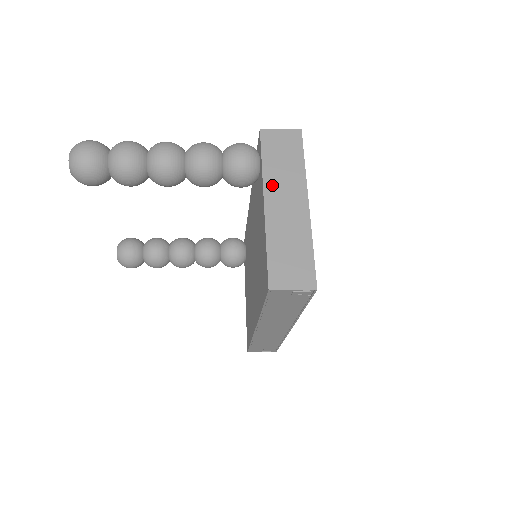
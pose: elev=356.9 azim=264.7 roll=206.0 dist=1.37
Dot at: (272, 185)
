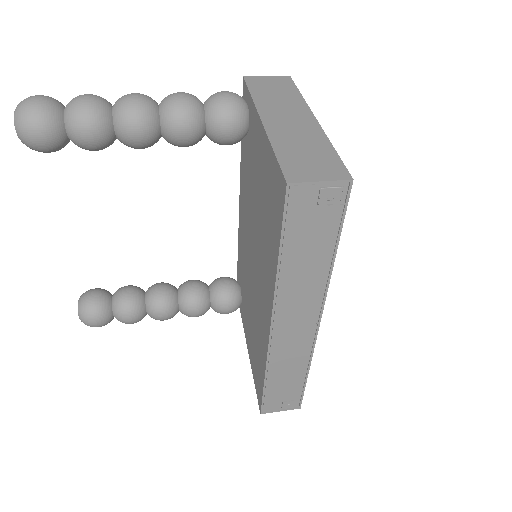
Dot at: (267, 108)
